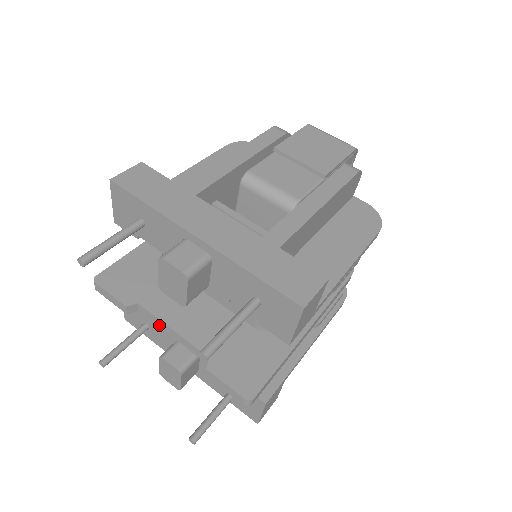
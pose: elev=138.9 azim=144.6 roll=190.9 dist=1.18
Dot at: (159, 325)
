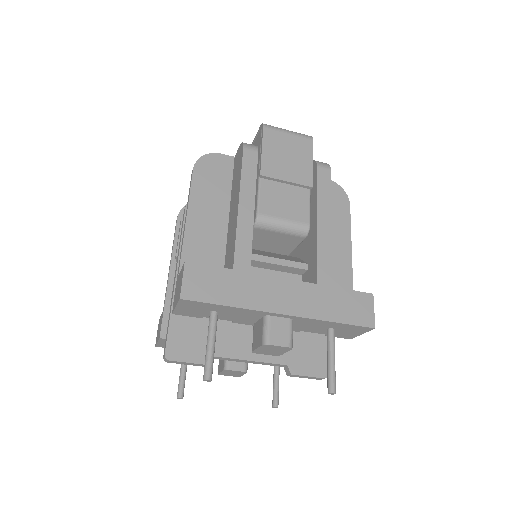
Dot at: occluded
